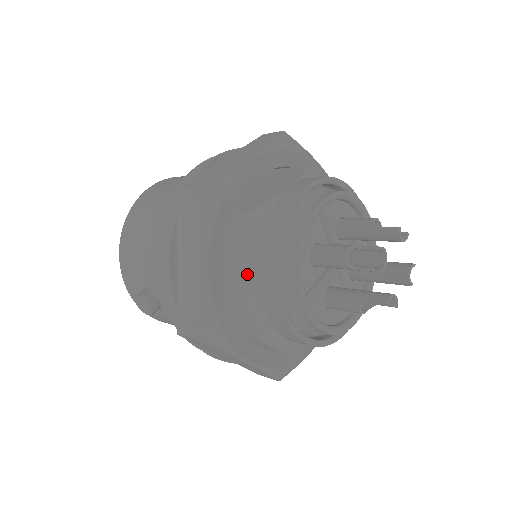
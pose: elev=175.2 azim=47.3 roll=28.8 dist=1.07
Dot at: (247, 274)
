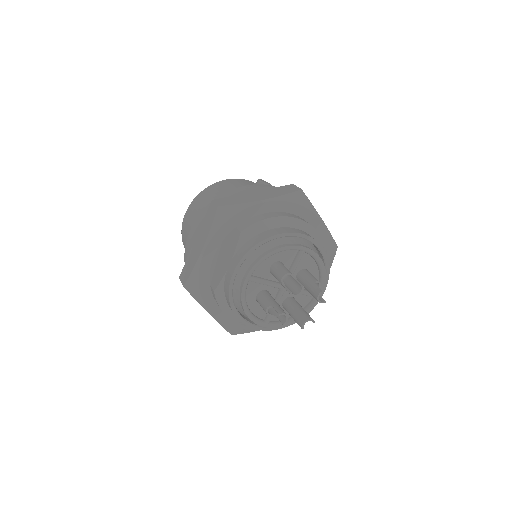
Dot at: (231, 316)
